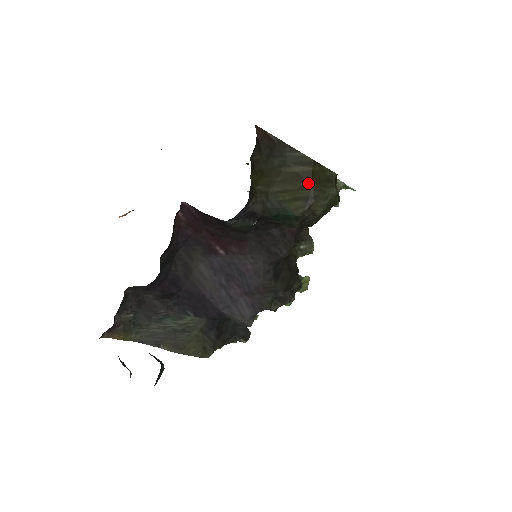
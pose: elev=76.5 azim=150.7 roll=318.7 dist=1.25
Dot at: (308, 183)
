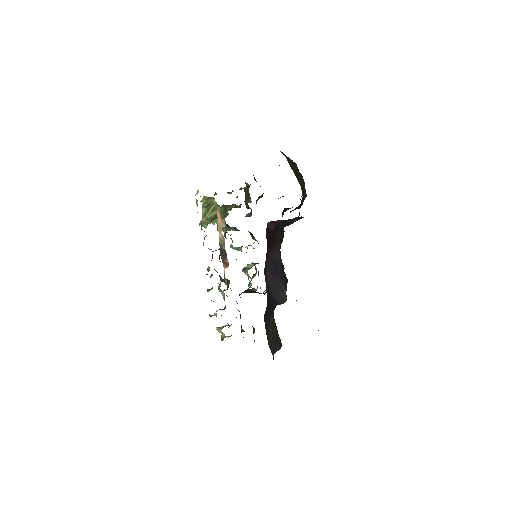
Dot at: (299, 174)
